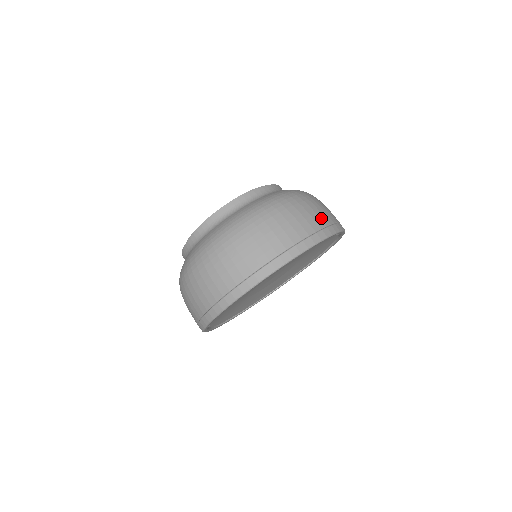
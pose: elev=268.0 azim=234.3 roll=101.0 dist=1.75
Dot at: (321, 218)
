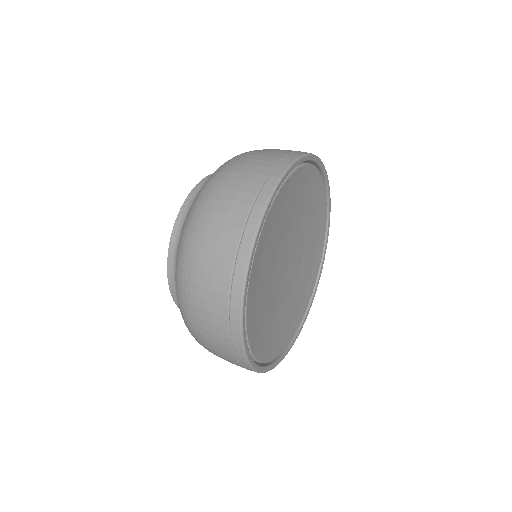
Dot at: (278, 152)
